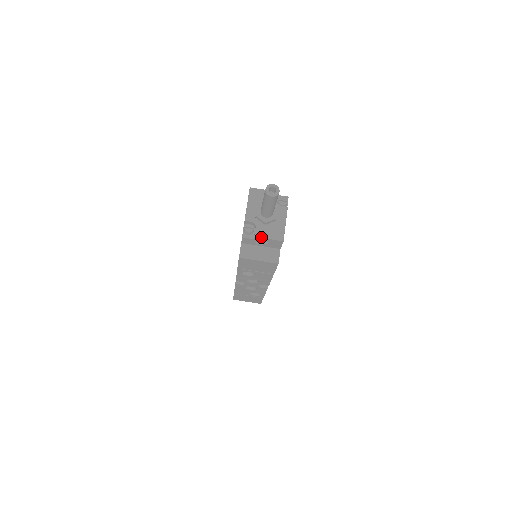
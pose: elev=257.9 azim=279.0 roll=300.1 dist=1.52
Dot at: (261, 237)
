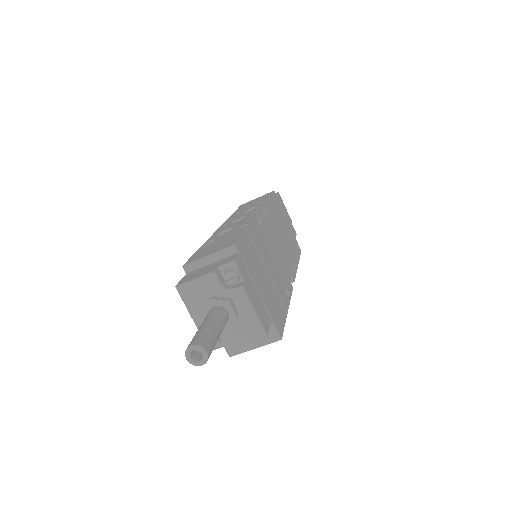
Dot at: (235, 346)
